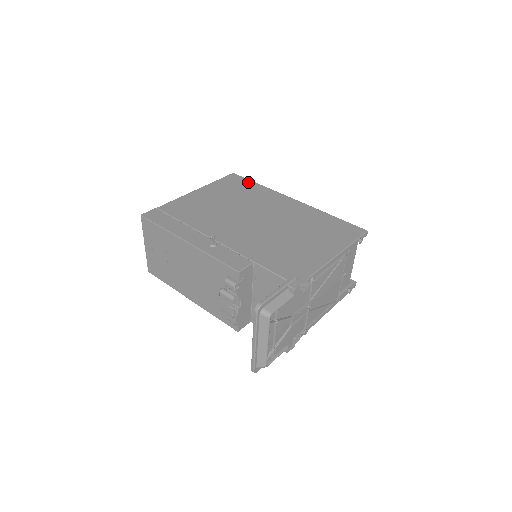
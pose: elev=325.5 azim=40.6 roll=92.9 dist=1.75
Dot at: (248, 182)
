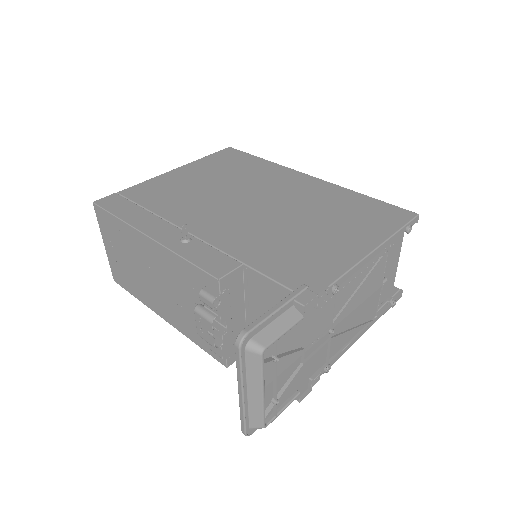
Dot at: (248, 157)
